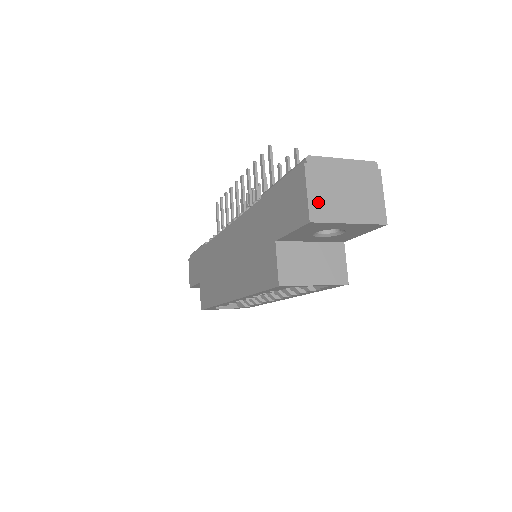
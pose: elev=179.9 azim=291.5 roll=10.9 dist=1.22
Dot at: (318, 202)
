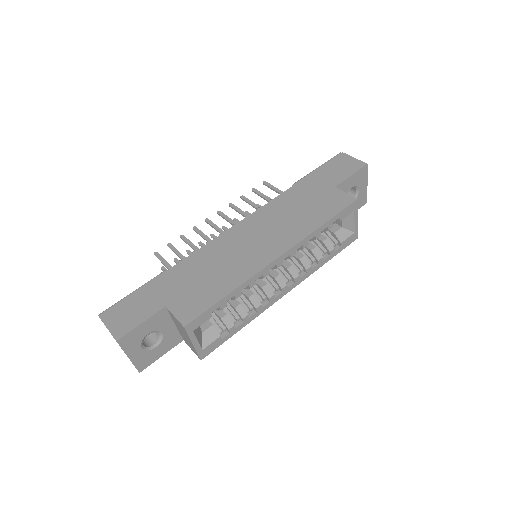
Dot at: occluded
